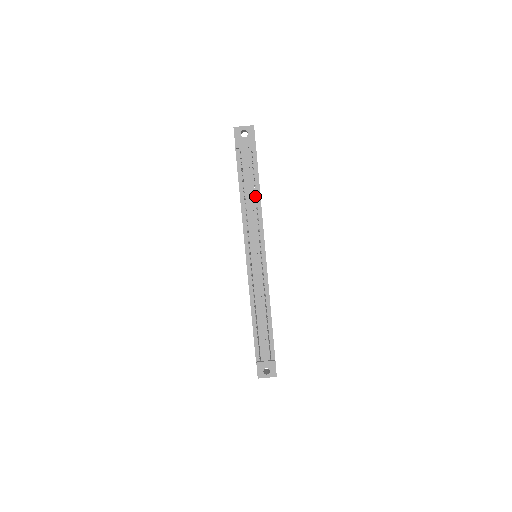
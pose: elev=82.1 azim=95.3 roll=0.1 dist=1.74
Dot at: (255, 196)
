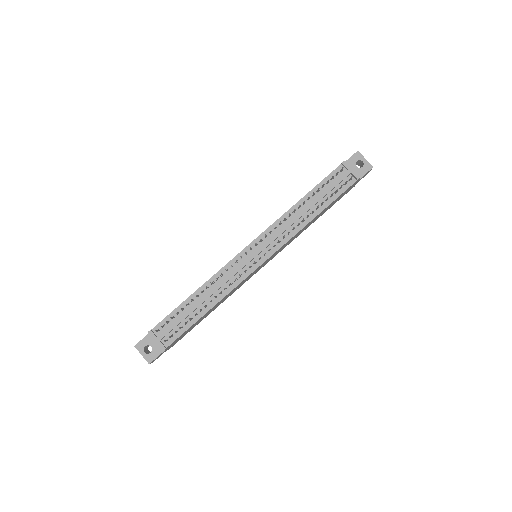
Dot at: occluded
